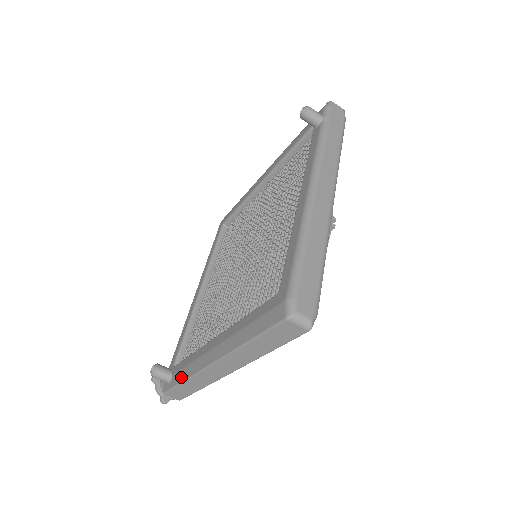
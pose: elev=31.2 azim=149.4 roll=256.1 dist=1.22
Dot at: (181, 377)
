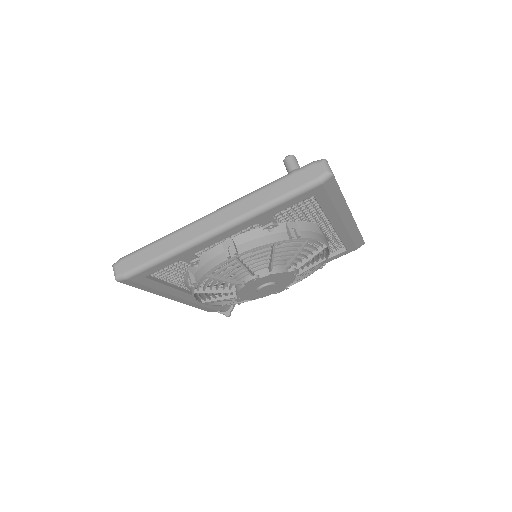
Dot at: occluded
